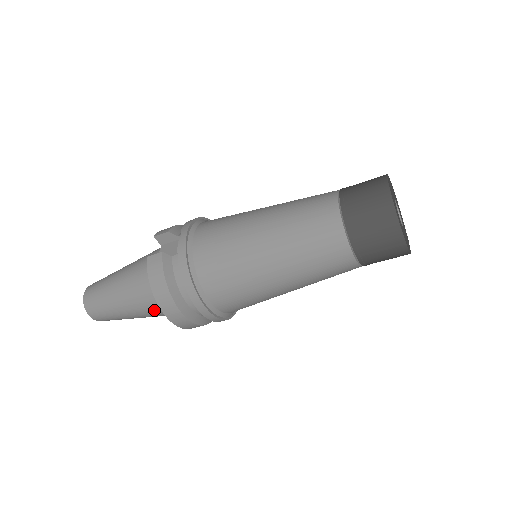
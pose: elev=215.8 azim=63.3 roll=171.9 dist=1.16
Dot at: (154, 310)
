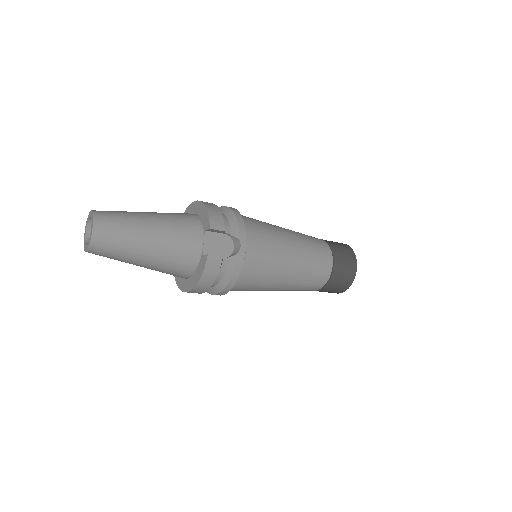
Dot at: (167, 273)
